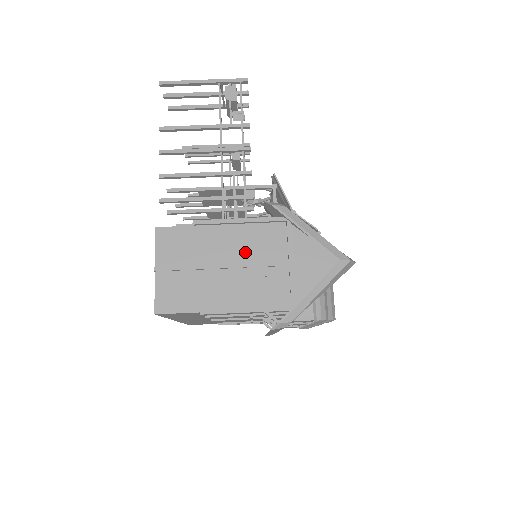
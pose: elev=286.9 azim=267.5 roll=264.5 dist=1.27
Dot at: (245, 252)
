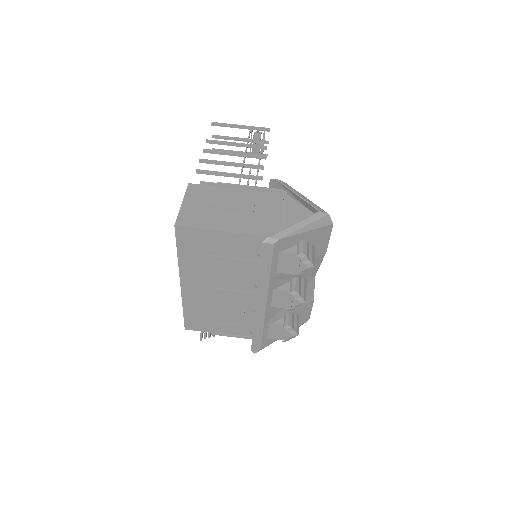
Dot at: (251, 204)
